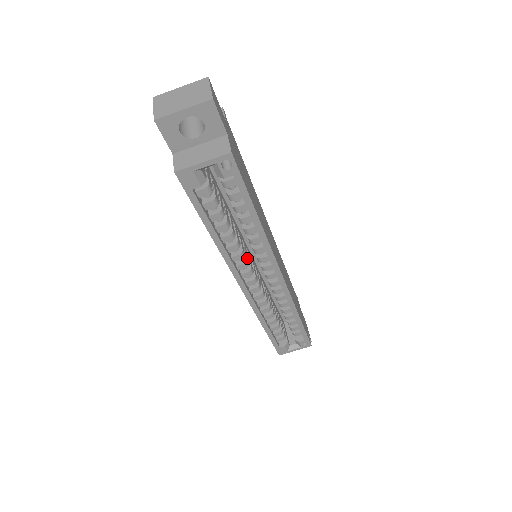
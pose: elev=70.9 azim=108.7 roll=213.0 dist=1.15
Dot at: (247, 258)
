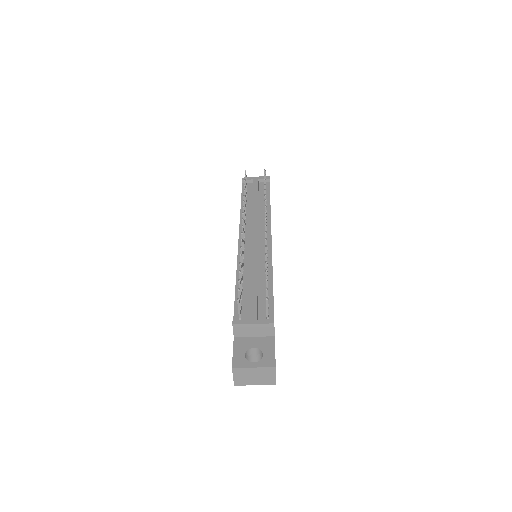
Dot at: occluded
